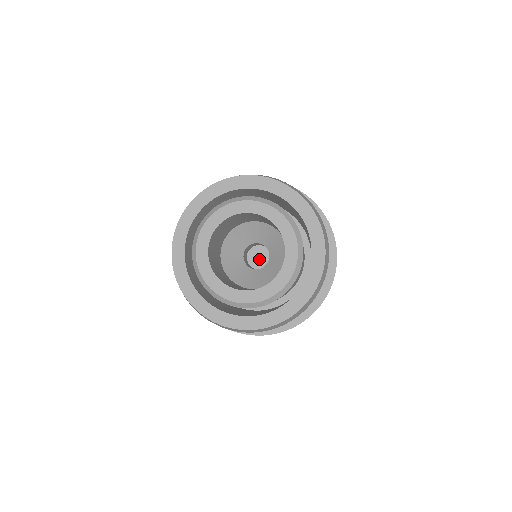
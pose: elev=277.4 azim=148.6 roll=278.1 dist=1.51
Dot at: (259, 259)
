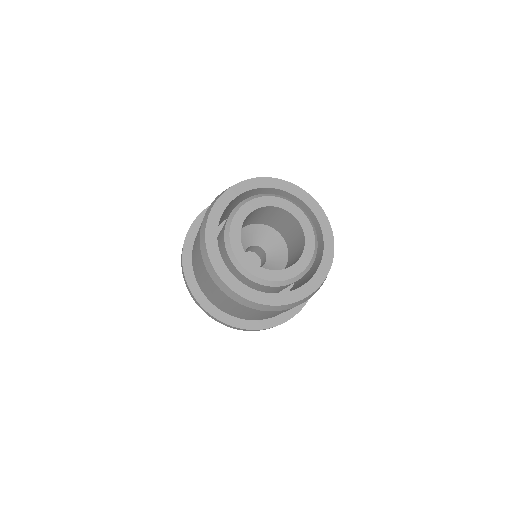
Dot at: occluded
